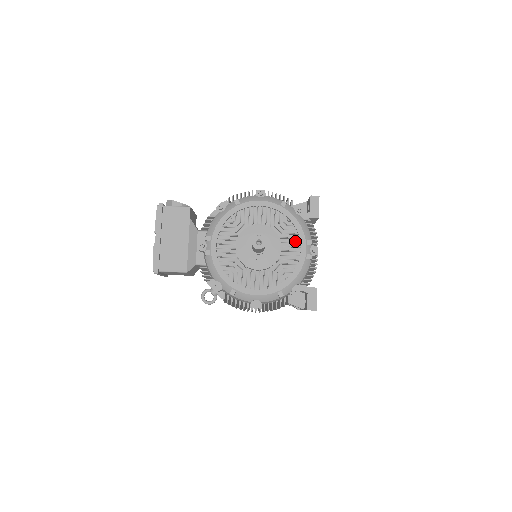
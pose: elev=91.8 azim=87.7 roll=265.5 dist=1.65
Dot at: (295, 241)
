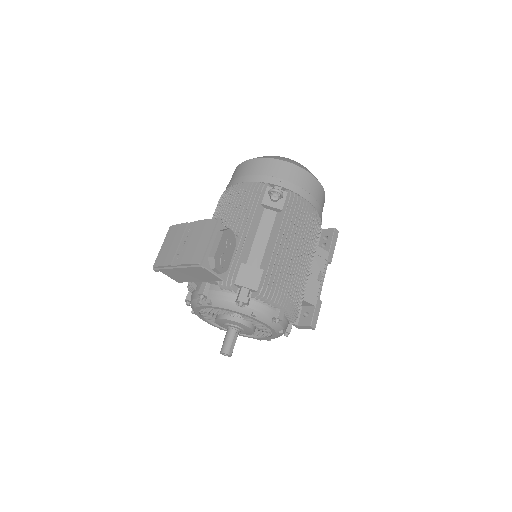
Dot at: (261, 334)
